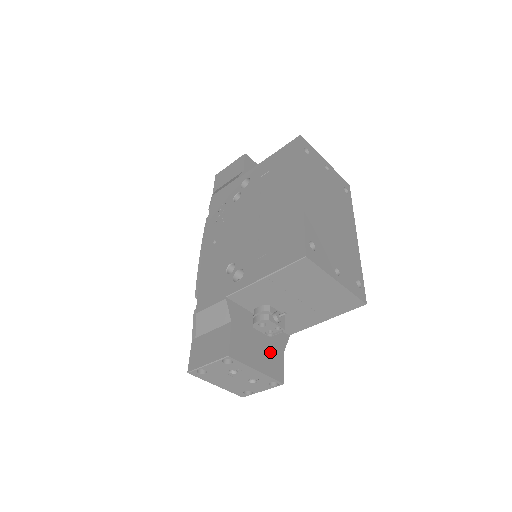
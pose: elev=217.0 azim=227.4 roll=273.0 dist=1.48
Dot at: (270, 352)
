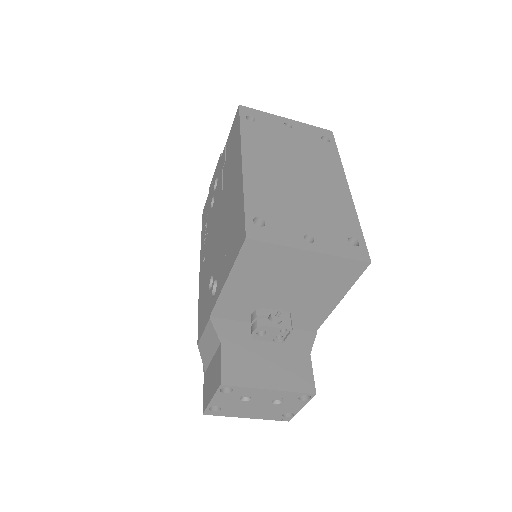
Dot at: (287, 361)
